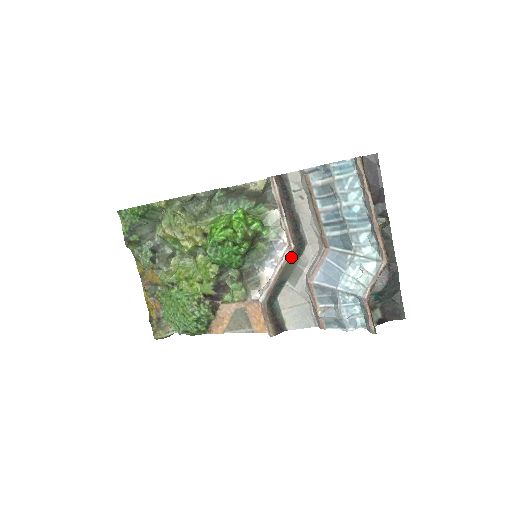
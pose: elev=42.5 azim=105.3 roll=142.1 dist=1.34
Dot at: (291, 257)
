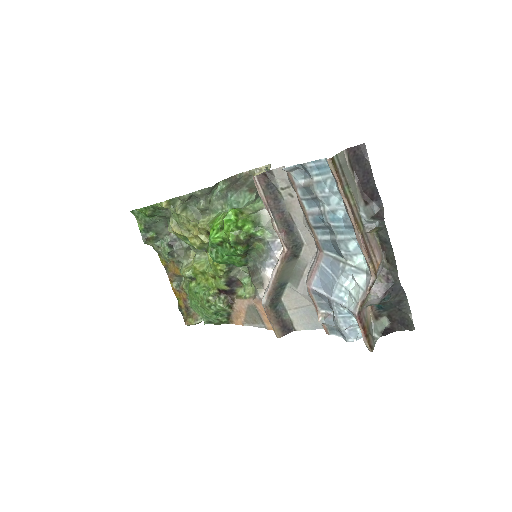
Dot at: (286, 260)
